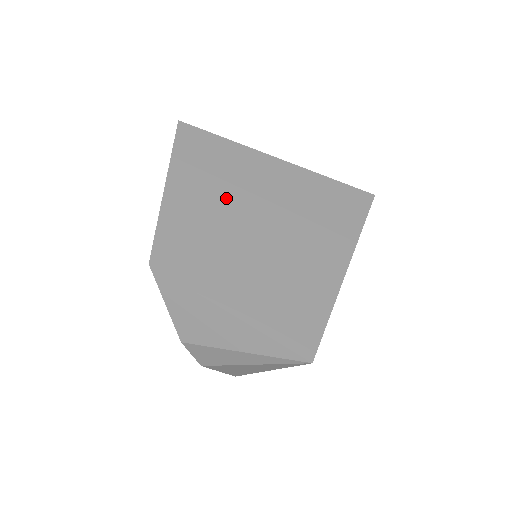
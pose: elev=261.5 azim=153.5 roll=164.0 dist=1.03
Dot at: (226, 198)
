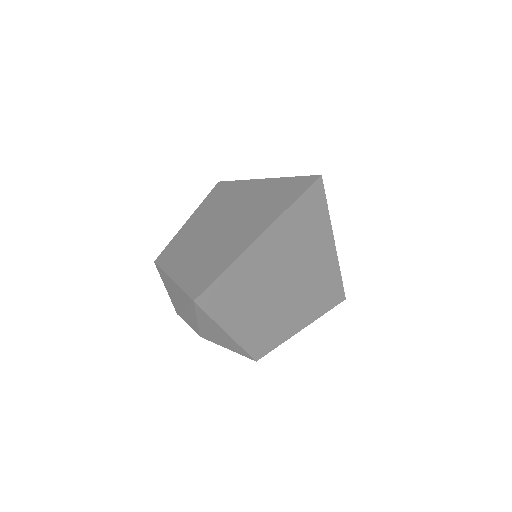
Dot at: (214, 215)
